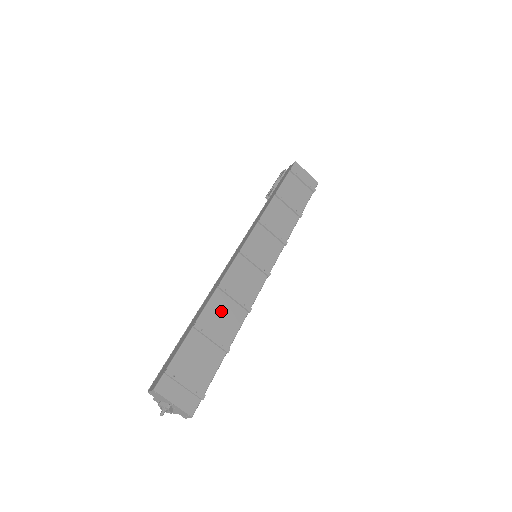
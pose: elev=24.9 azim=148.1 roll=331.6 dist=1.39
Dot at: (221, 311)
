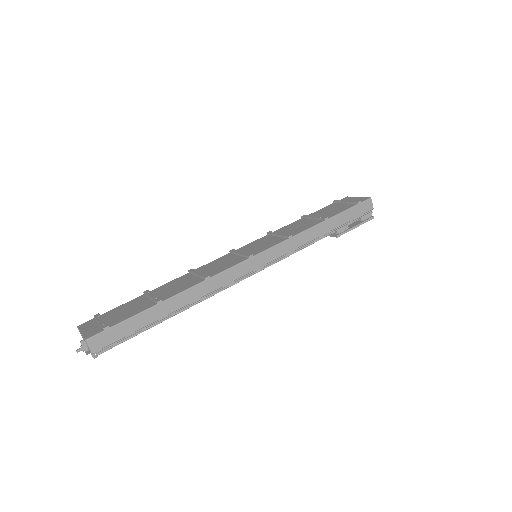
Dot at: (178, 283)
